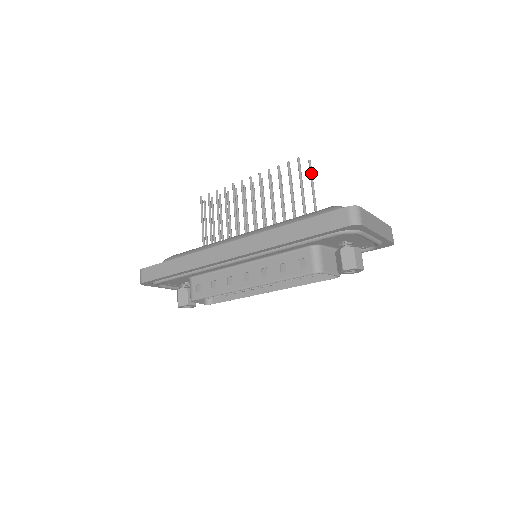
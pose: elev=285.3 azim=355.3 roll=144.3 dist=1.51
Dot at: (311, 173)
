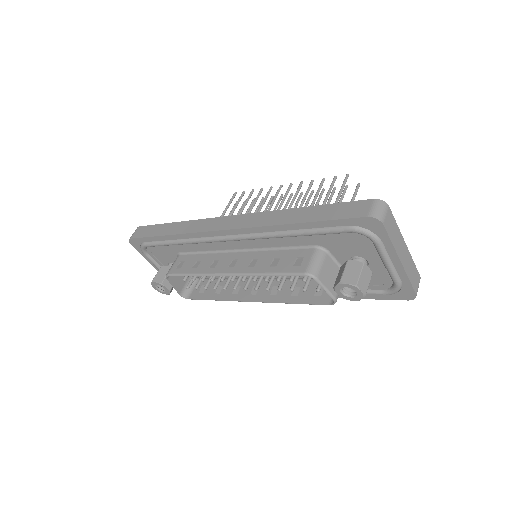
Dot at: (355, 195)
